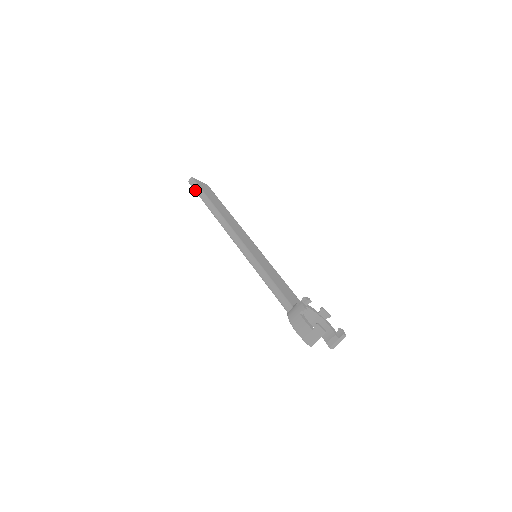
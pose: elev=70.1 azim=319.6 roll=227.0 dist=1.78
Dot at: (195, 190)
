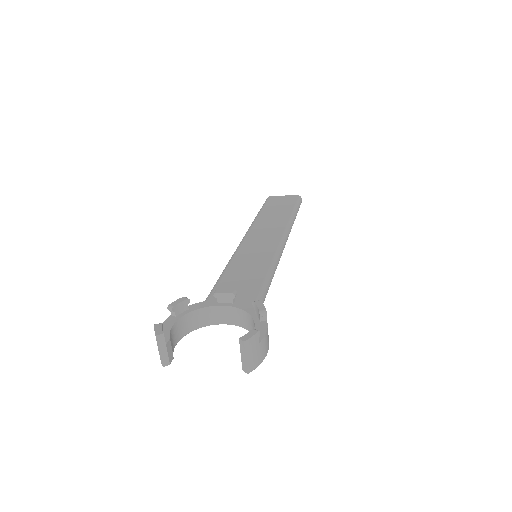
Dot at: occluded
